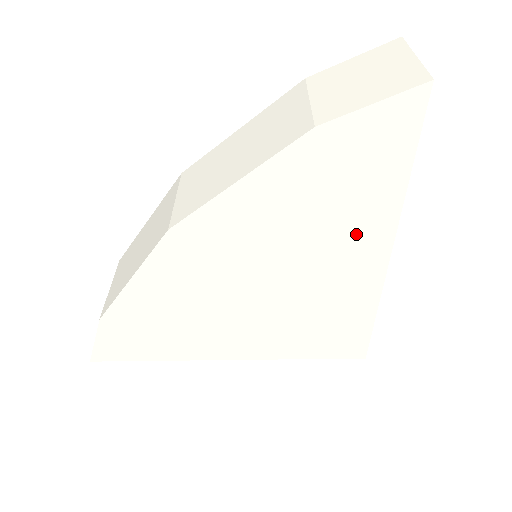
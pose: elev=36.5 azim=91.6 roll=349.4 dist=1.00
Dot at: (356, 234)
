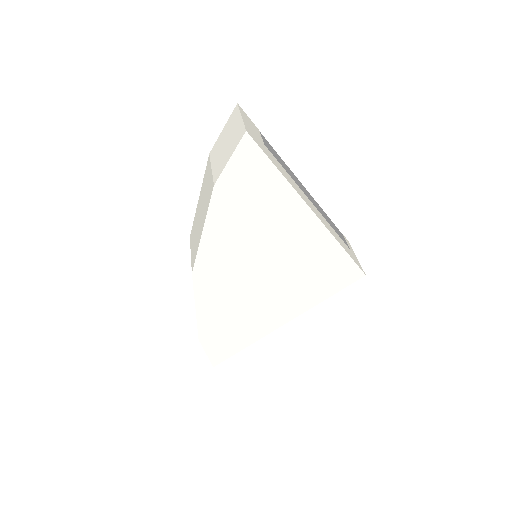
Dot at: (284, 215)
